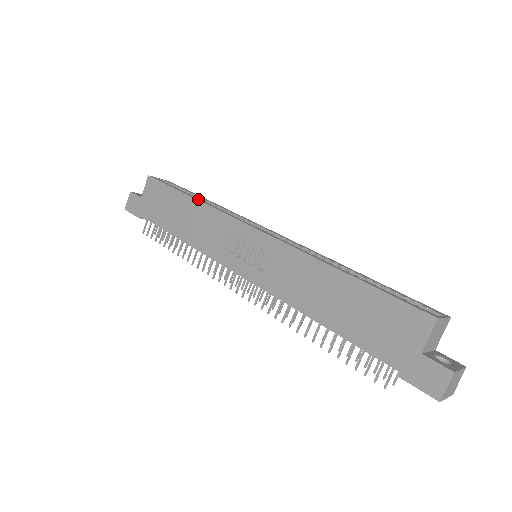
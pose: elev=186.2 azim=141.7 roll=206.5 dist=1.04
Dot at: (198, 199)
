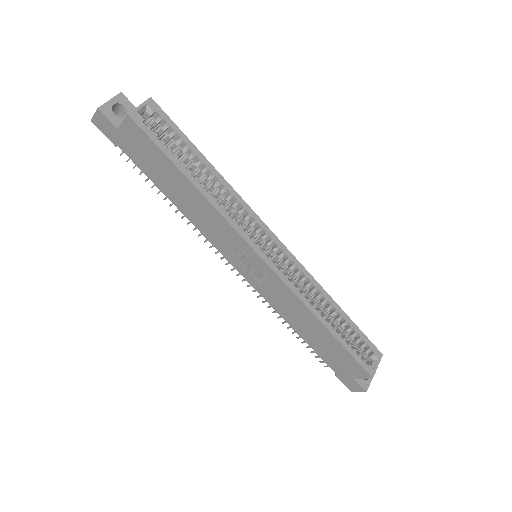
Dot at: (202, 190)
